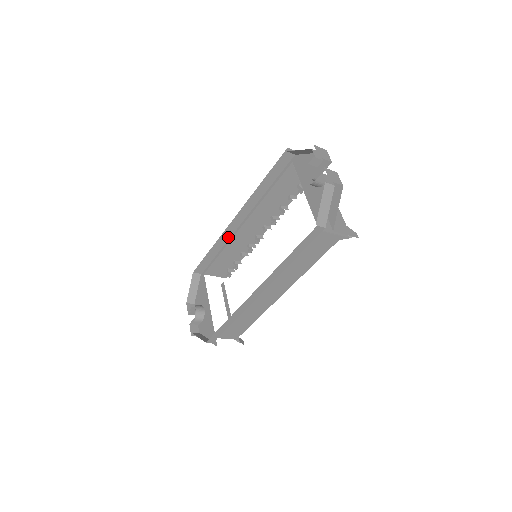
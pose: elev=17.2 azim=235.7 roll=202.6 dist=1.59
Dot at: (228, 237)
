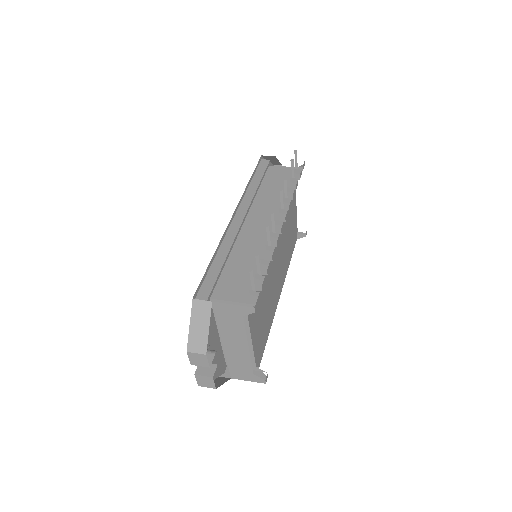
Dot at: occluded
